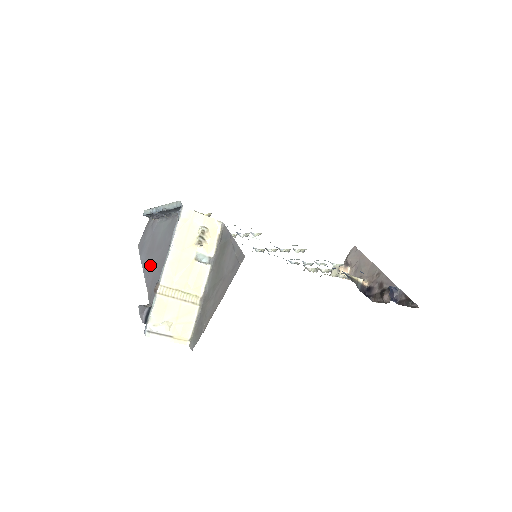
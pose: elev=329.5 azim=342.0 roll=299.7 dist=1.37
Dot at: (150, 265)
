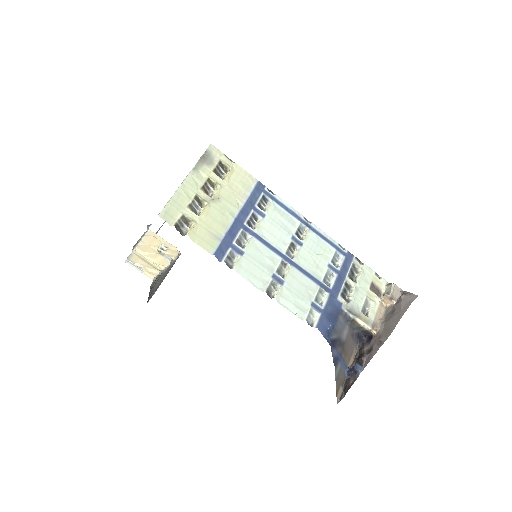
Dot at: occluded
